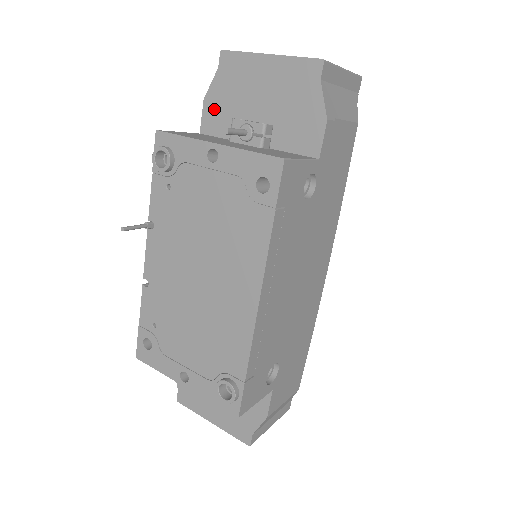
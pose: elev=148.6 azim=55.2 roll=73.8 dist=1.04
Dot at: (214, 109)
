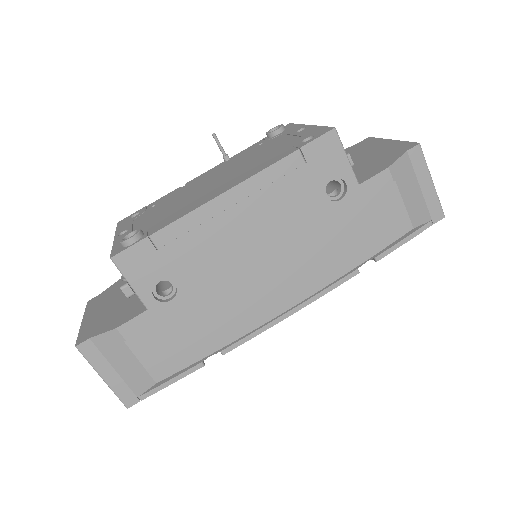
Dot at: occluded
